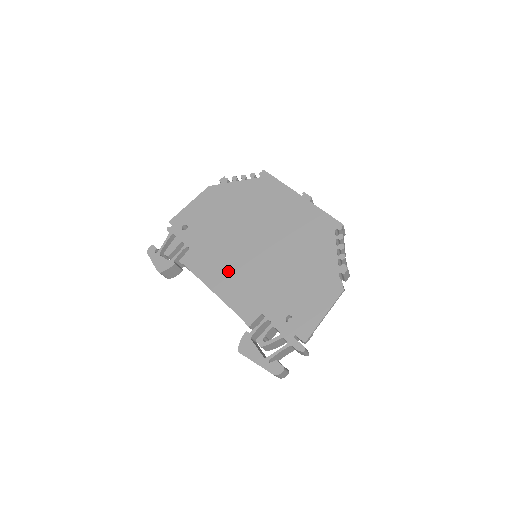
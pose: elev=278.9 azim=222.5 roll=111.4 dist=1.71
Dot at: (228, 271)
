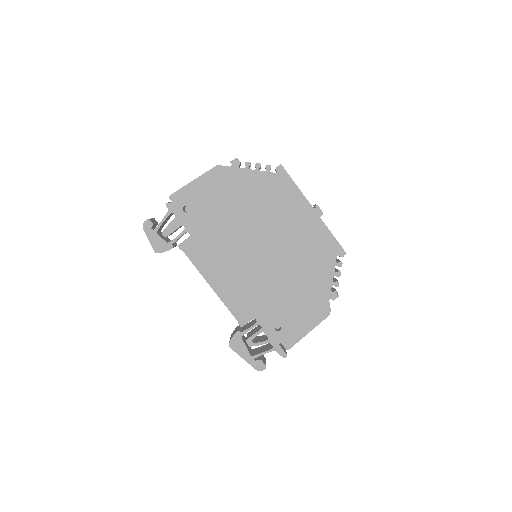
Dot at: (228, 270)
